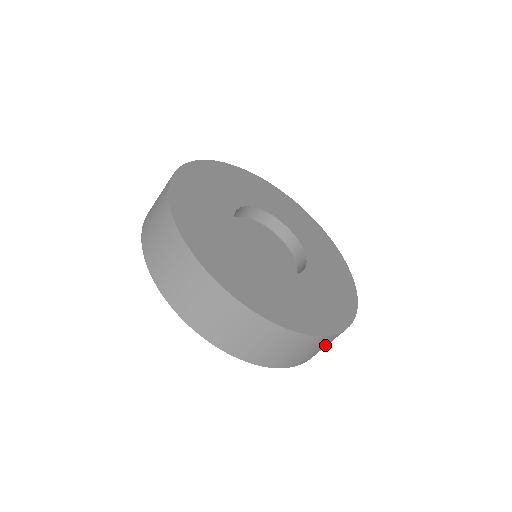
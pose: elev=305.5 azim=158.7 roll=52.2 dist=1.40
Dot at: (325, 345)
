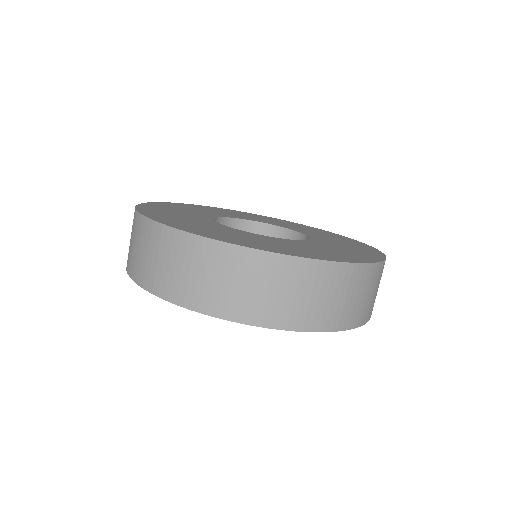
Dot at: occluded
